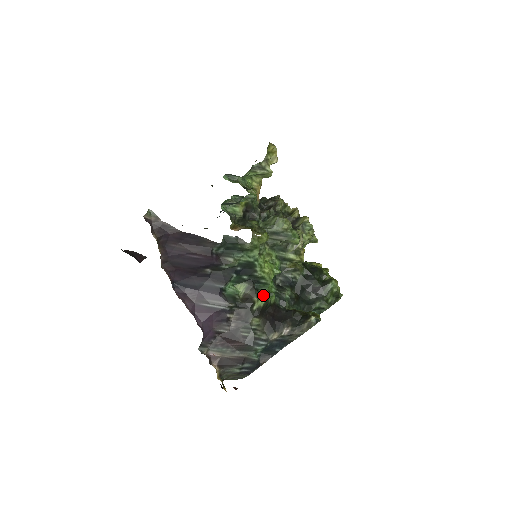
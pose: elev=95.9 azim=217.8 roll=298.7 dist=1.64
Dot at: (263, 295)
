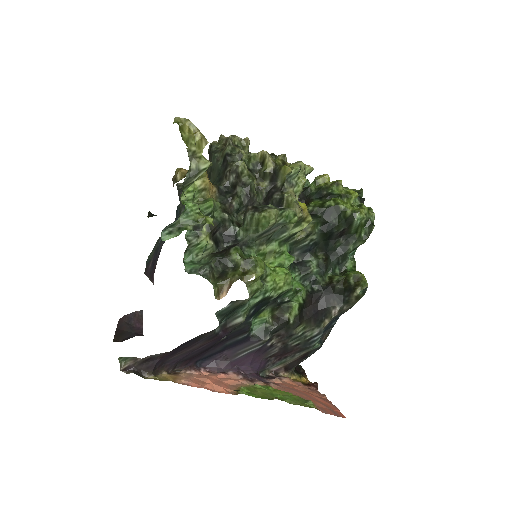
Dot at: (292, 305)
